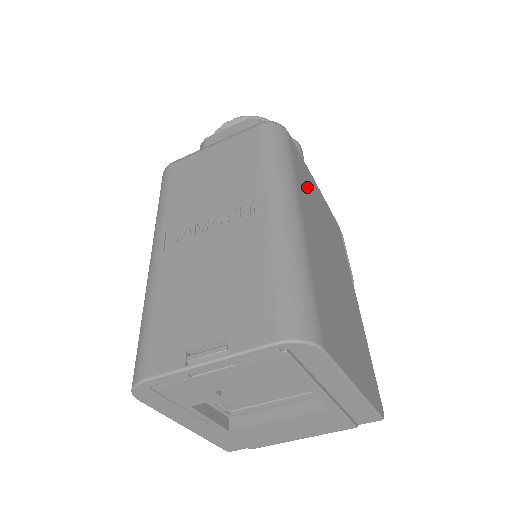
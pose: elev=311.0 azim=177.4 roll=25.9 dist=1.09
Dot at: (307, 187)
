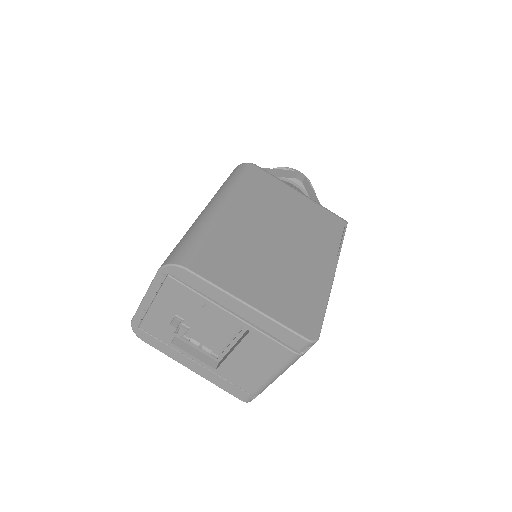
Dot at: (266, 194)
